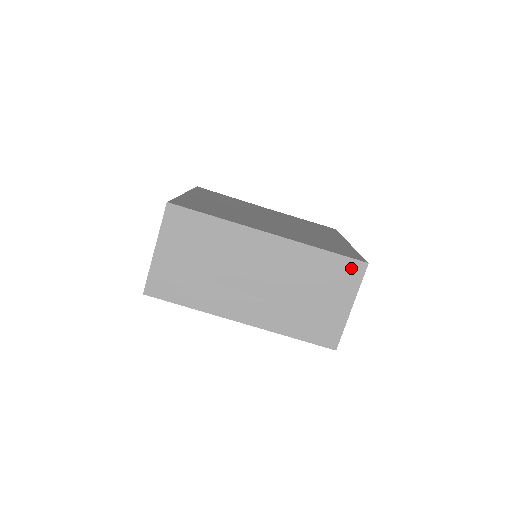
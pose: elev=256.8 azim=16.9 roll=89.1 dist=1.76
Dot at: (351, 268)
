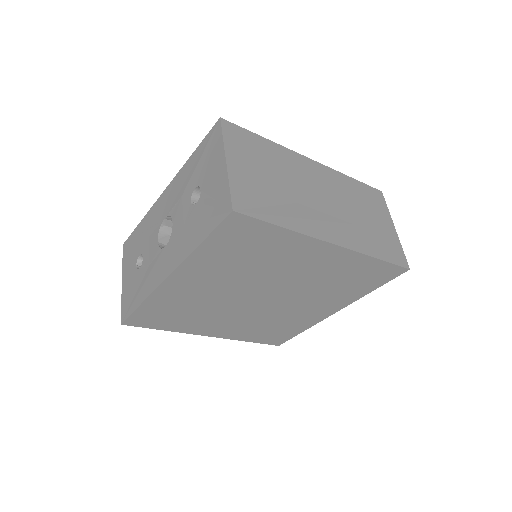
Dot at: (375, 194)
